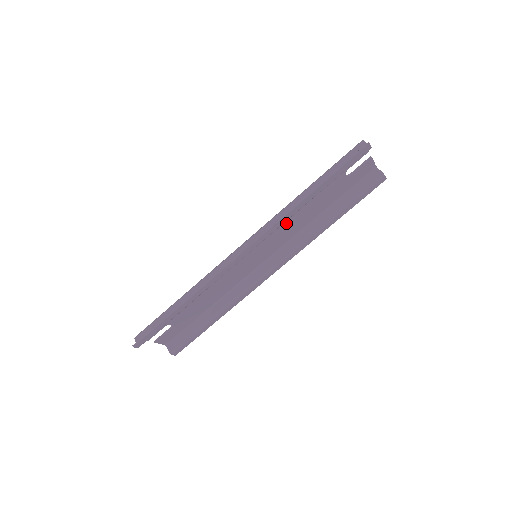
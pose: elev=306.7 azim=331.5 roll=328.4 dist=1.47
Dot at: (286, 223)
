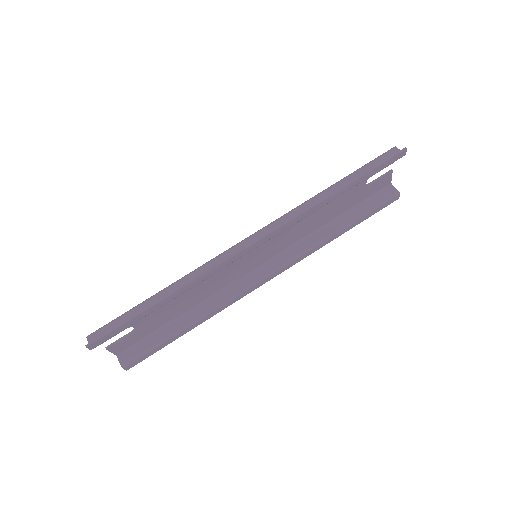
Dot at: (296, 223)
